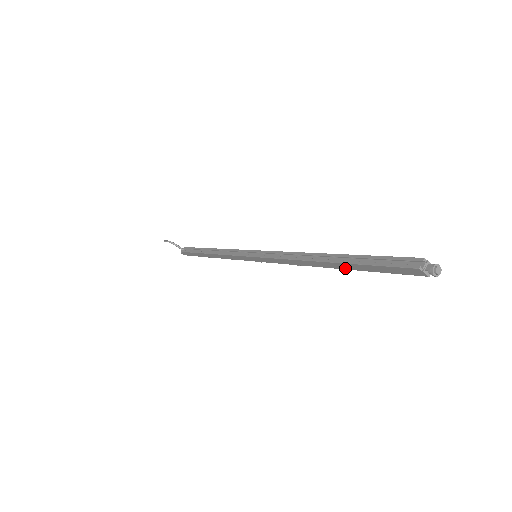
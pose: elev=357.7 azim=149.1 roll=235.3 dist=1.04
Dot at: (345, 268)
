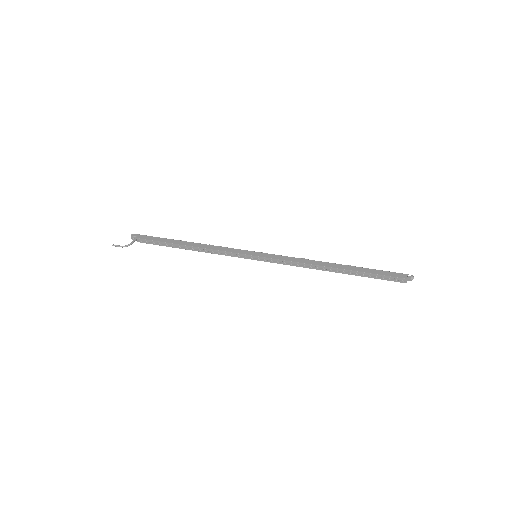
Dot at: occluded
